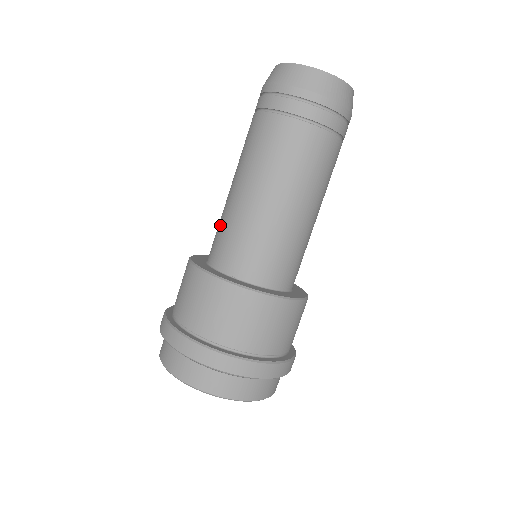
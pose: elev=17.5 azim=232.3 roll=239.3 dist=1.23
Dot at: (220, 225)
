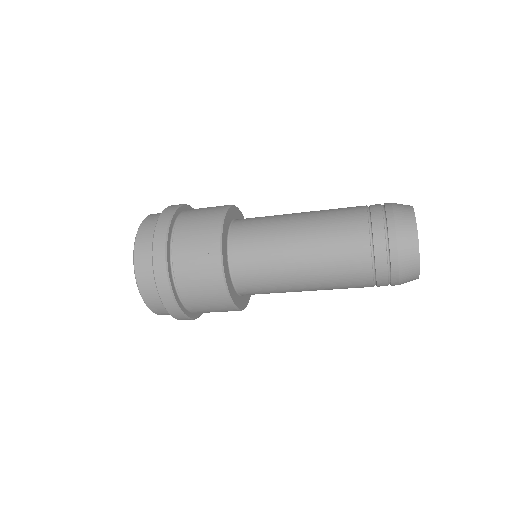
Dot at: (265, 268)
